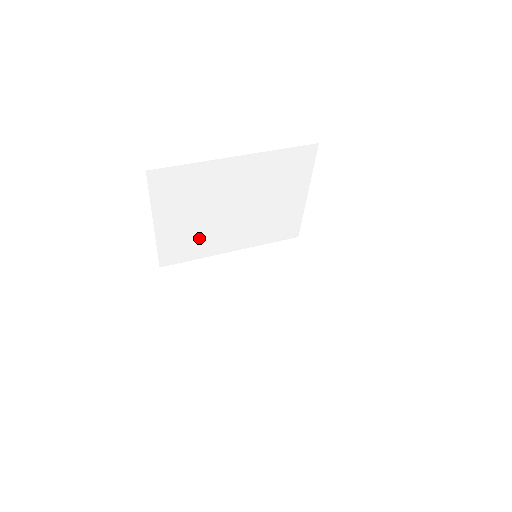
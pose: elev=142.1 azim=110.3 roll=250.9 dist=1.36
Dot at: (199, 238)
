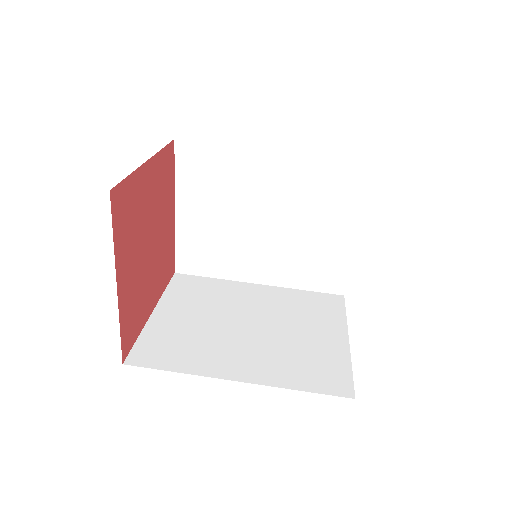
Dot at: occluded
